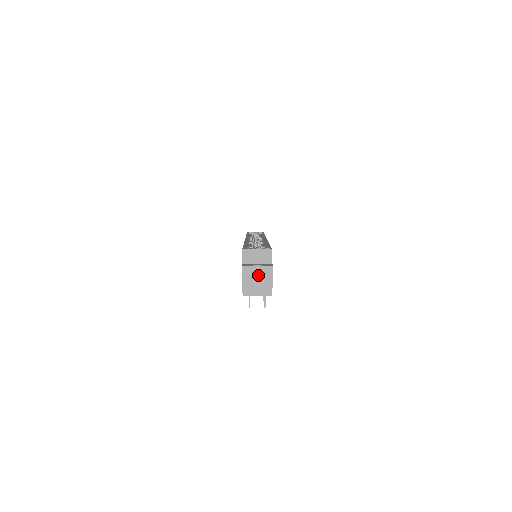
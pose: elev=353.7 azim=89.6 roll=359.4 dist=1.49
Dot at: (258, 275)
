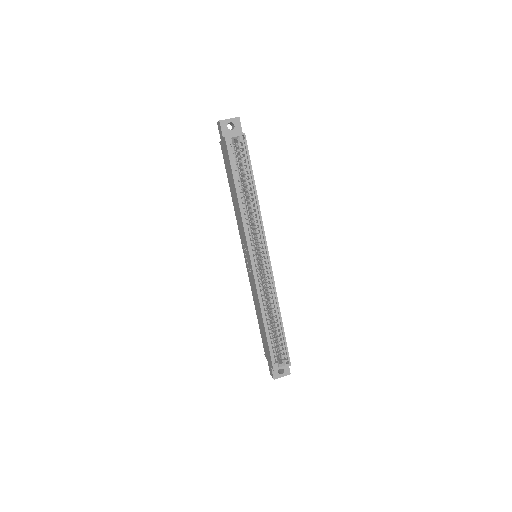
Dot at: occluded
